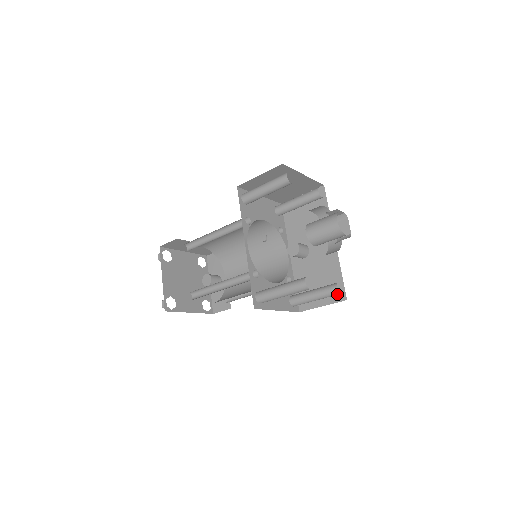
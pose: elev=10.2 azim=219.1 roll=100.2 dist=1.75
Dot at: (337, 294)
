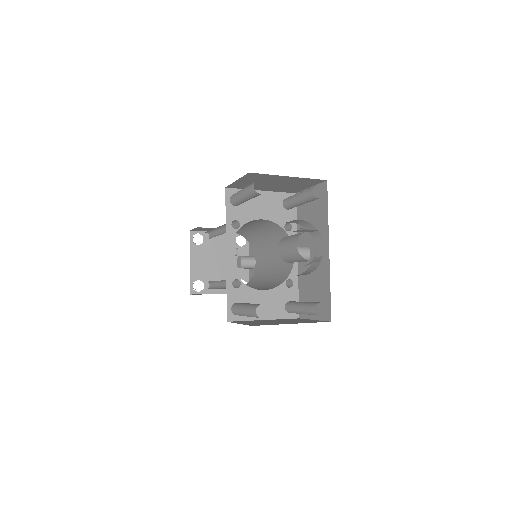
Dot at: occluded
